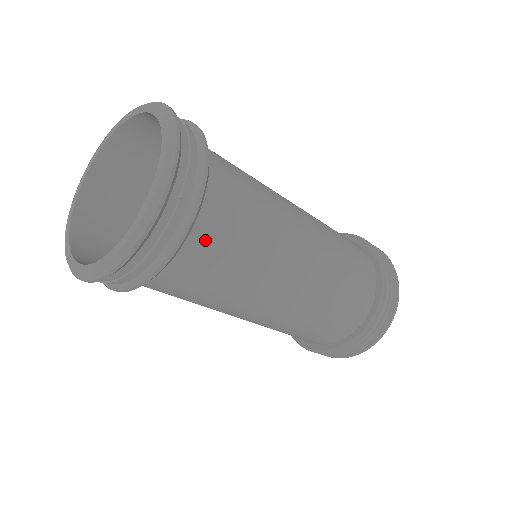
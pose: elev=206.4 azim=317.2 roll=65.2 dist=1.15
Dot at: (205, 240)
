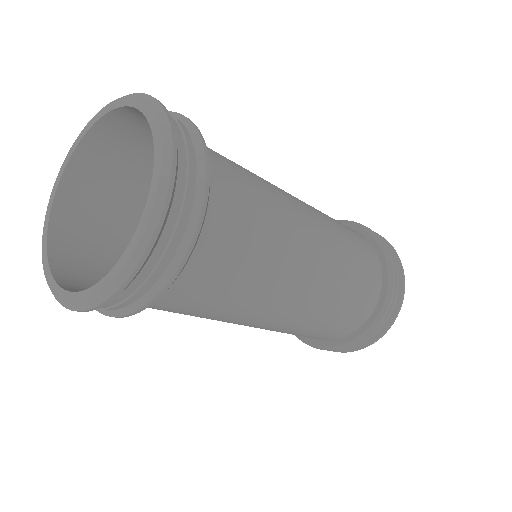
Dot at: (222, 217)
